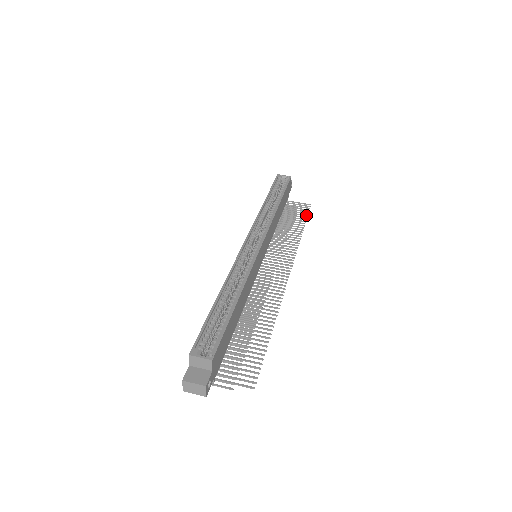
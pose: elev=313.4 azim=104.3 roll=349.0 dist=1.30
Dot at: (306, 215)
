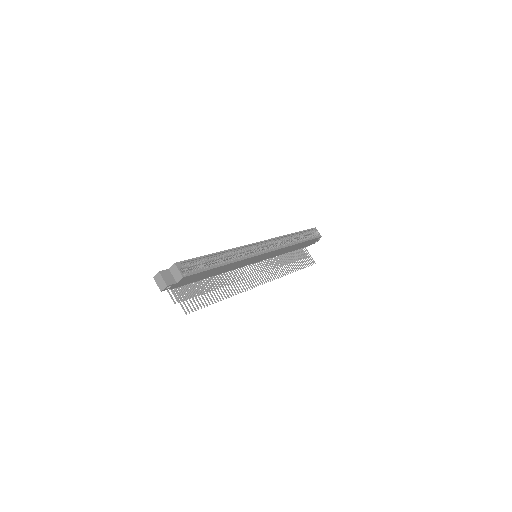
Dot at: (306, 266)
